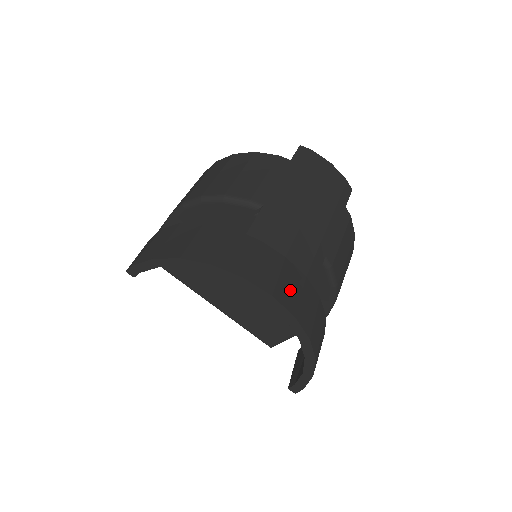
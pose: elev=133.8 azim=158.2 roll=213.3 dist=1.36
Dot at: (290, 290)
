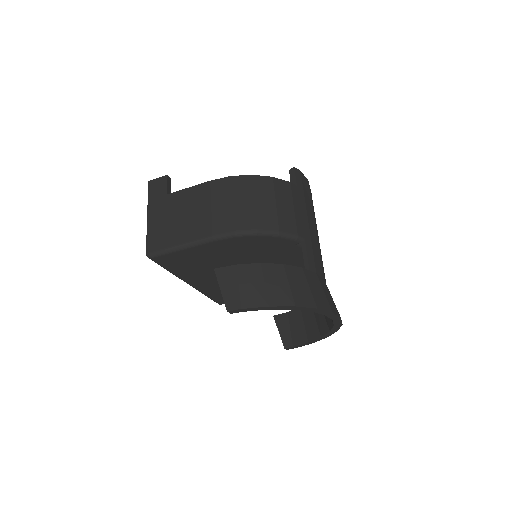
Dot at: occluded
